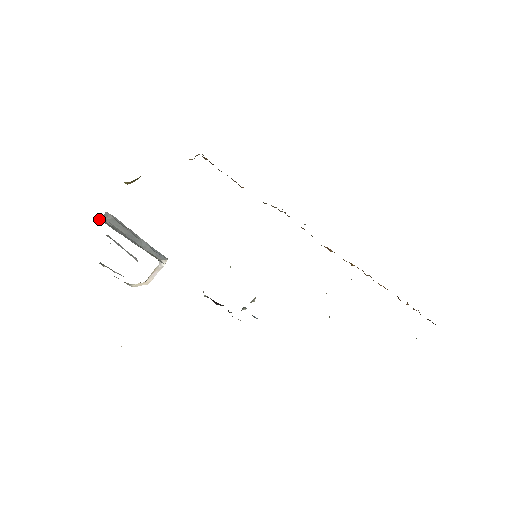
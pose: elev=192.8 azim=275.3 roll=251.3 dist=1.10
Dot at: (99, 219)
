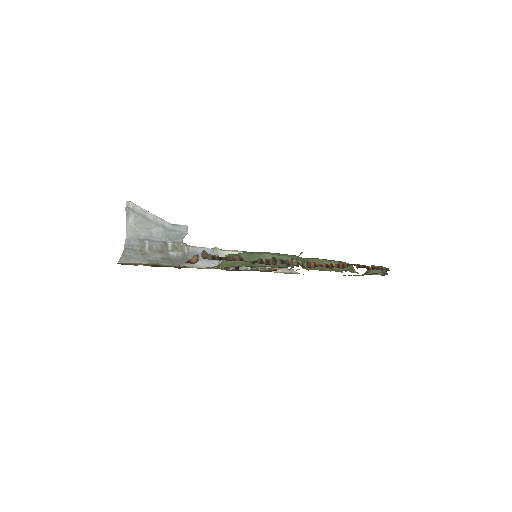
Dot at: (127, 237)
